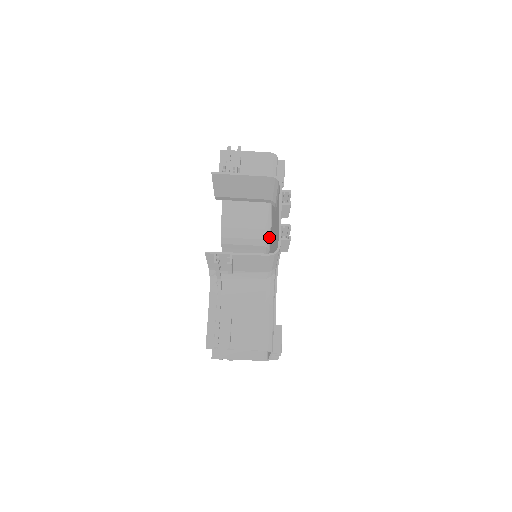
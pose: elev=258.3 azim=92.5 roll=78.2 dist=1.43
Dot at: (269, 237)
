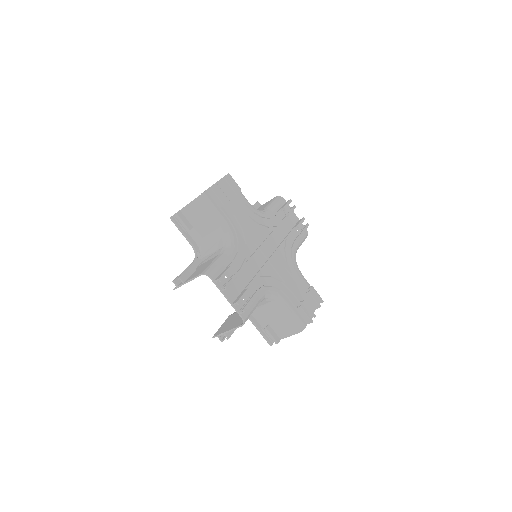
Dot at: occluded
